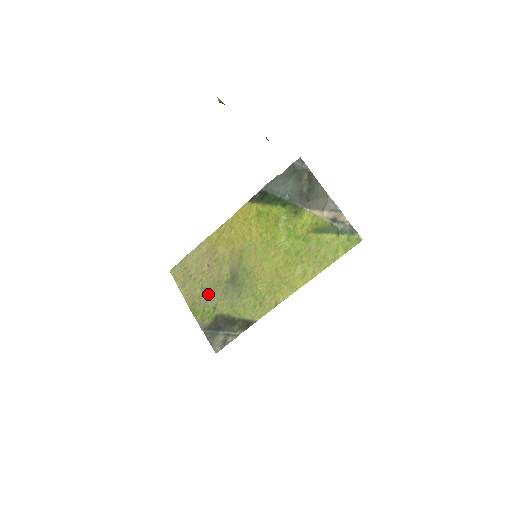
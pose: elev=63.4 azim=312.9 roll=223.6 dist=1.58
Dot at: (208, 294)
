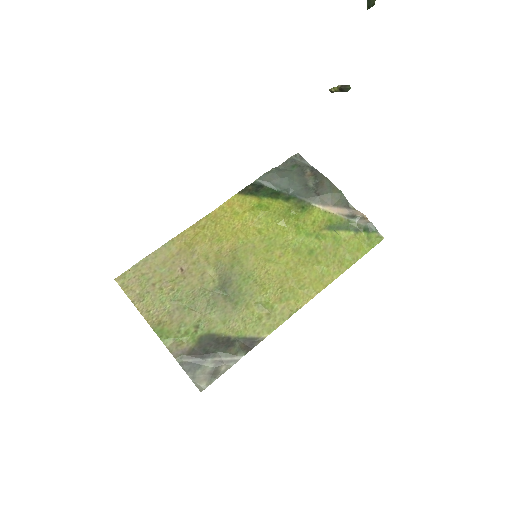
Dot at: (185, 308)
